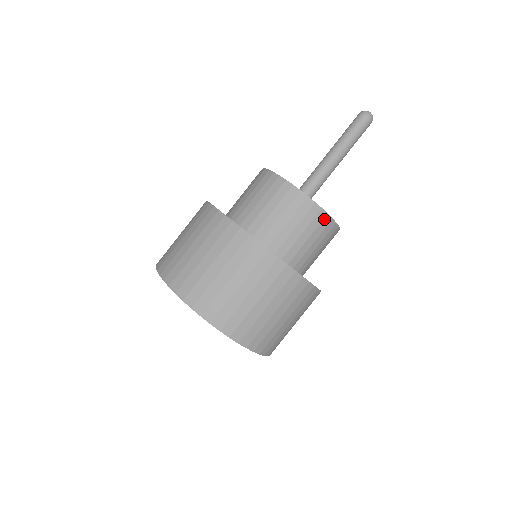
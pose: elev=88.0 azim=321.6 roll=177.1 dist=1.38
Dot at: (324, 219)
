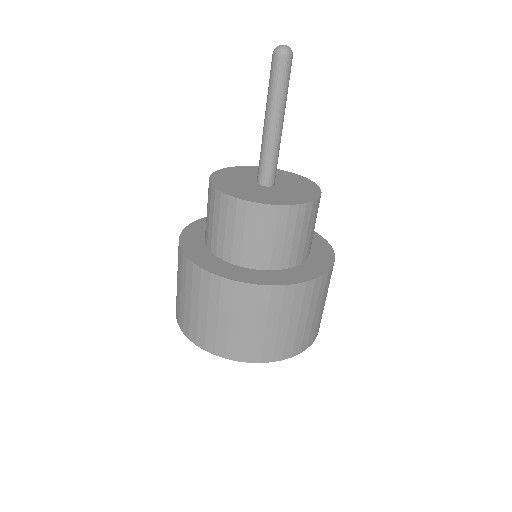
Dot at: (247, 208)
